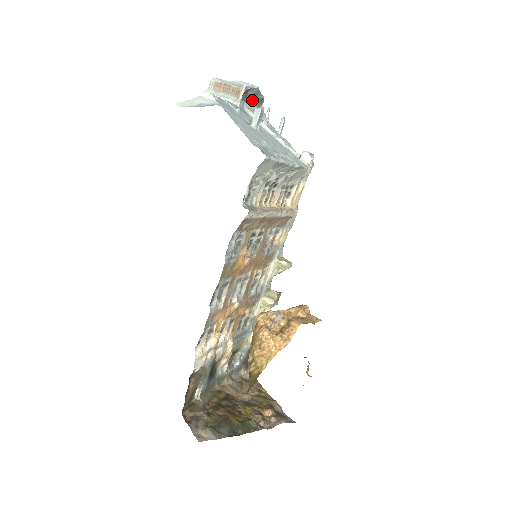
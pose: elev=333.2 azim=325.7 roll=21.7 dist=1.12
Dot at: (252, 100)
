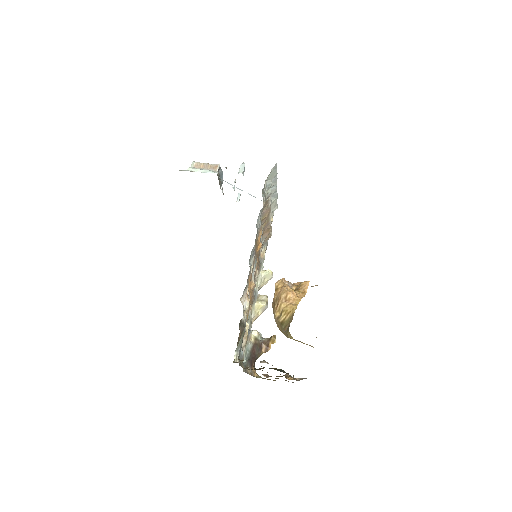
Dot at: (219, 179)
